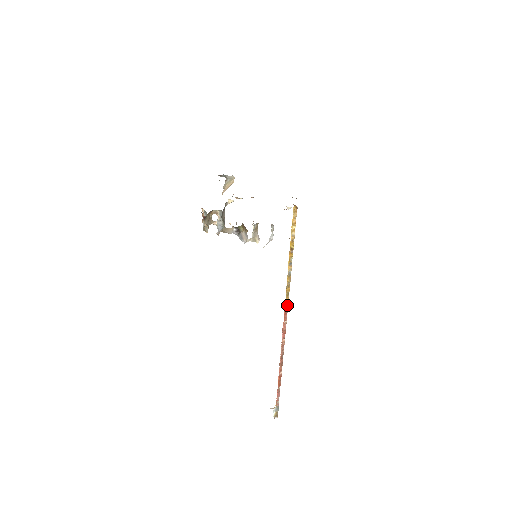
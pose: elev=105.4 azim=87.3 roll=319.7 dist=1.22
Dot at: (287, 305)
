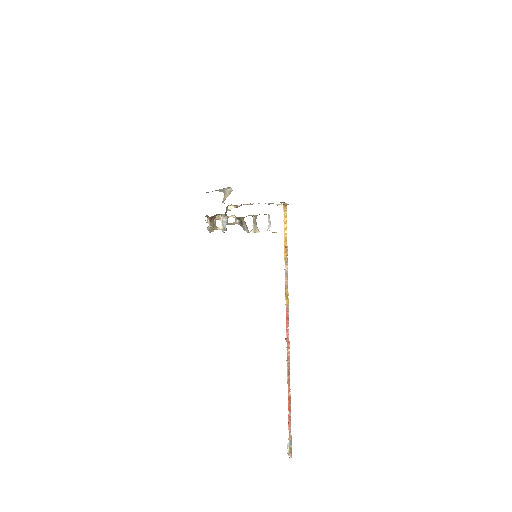
Dot at: (288, 308)
